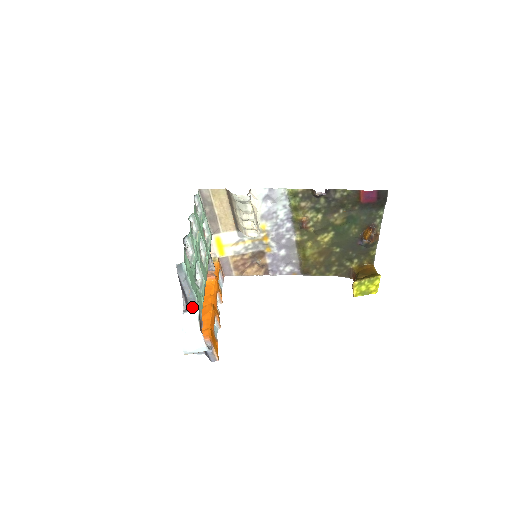
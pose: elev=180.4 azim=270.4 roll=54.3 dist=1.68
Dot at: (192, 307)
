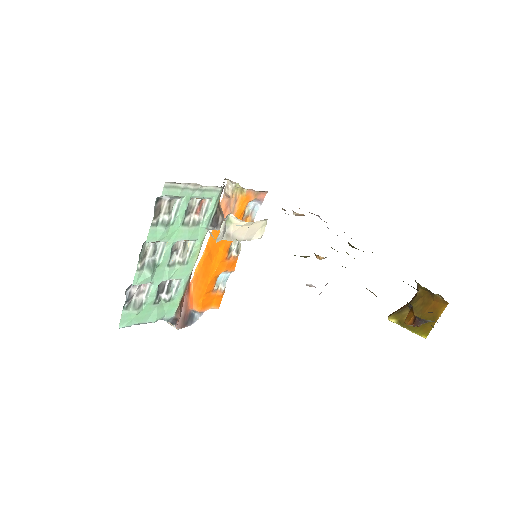
Dot at: occluded
